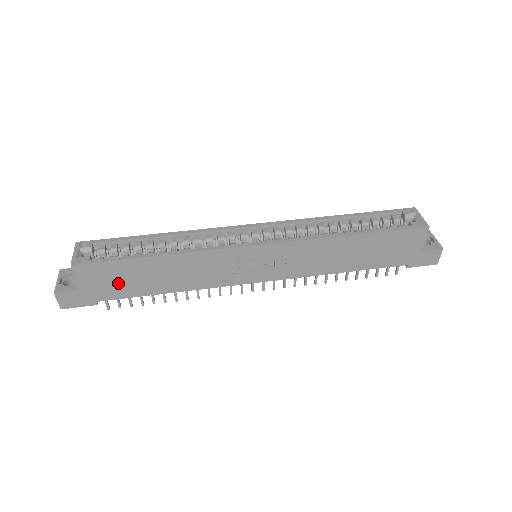
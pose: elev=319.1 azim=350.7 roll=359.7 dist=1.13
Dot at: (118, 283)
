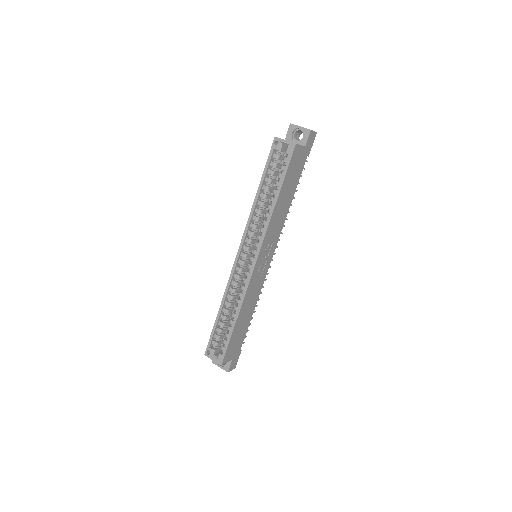
Dot at: (238, 340)
